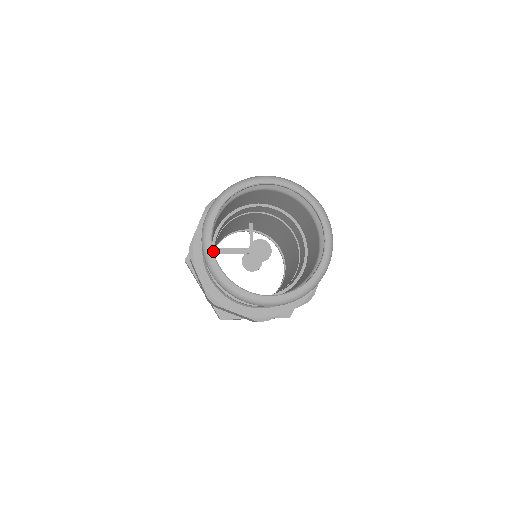
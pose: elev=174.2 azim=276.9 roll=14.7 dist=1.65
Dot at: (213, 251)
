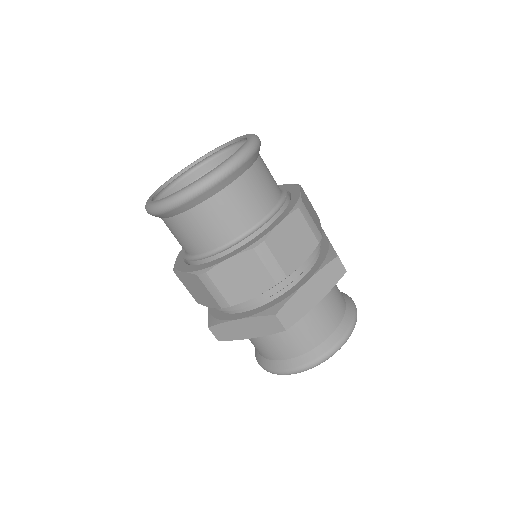
Dot at: (156, 192)
